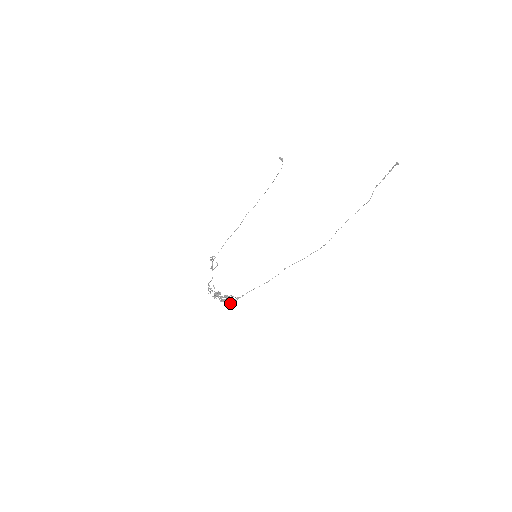
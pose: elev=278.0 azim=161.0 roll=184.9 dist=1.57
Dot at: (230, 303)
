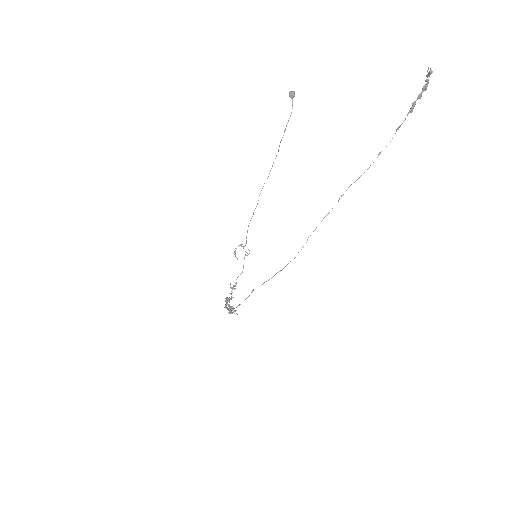
Dot at: occluded
